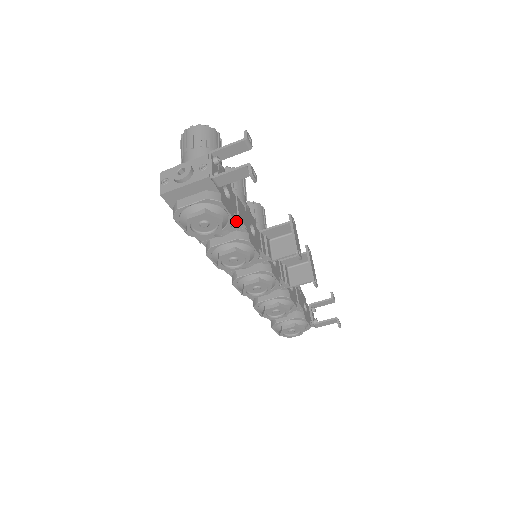
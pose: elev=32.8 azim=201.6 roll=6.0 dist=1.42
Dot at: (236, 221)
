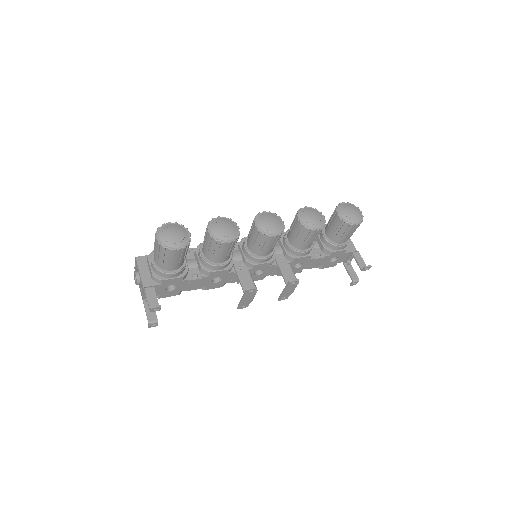
Dot at: occluded
